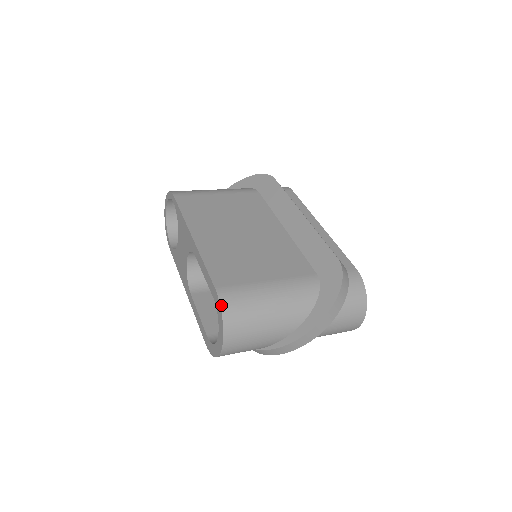
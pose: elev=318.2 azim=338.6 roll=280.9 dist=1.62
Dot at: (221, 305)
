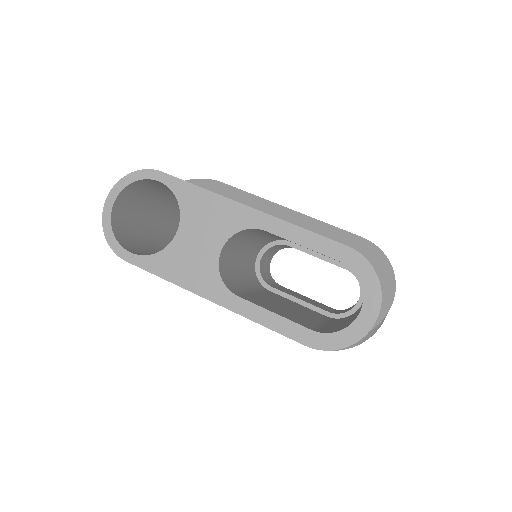
Dot at: (369, 262)
